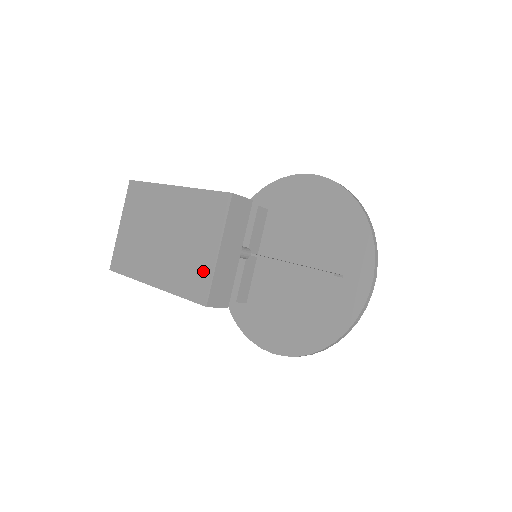
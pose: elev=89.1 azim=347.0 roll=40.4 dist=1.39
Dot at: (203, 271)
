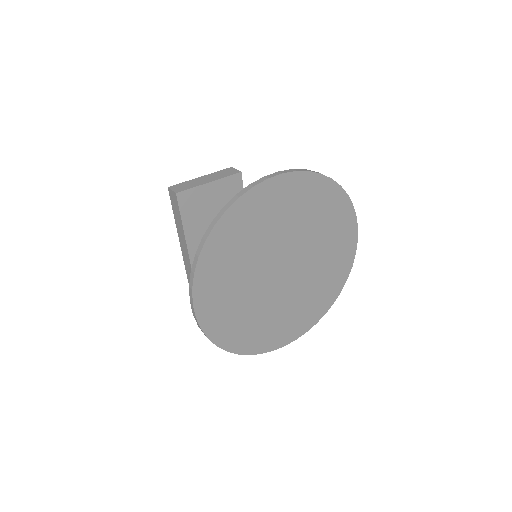
Dot at: occluded
